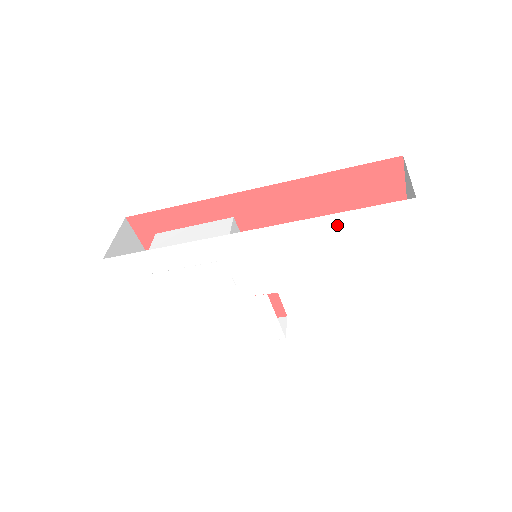
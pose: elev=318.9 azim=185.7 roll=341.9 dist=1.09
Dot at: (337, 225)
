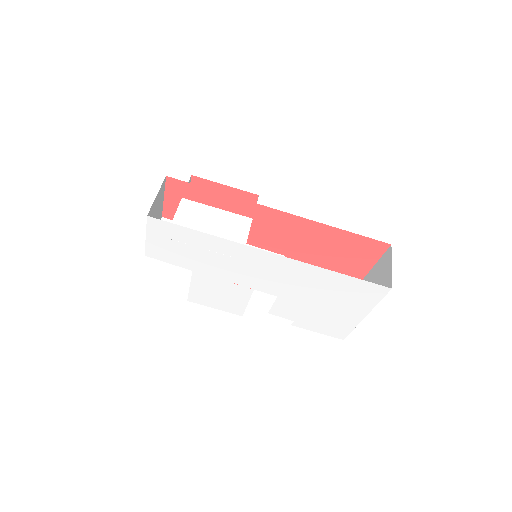
Dot at: (335, 278)
